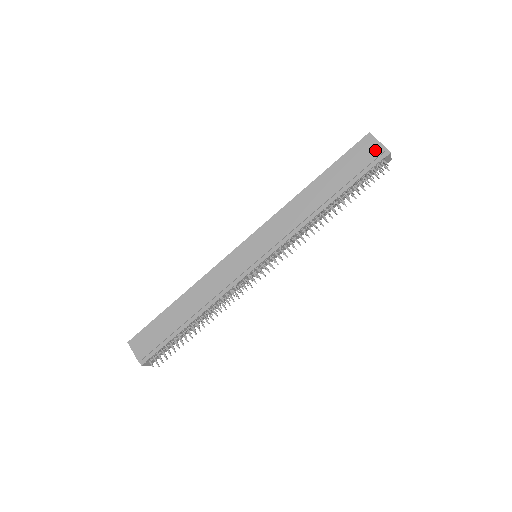
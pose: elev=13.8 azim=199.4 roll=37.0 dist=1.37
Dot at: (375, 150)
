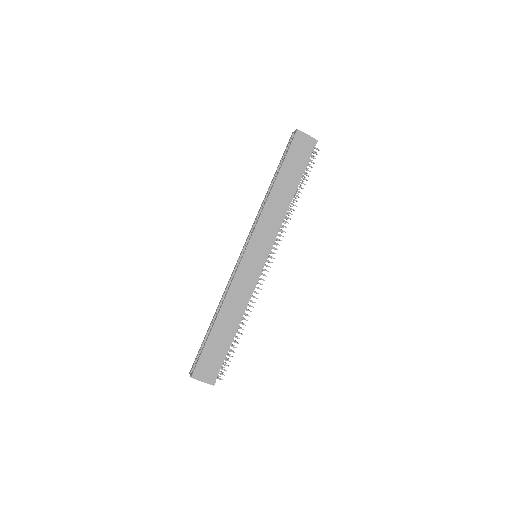
Dot at: (307, 142)
